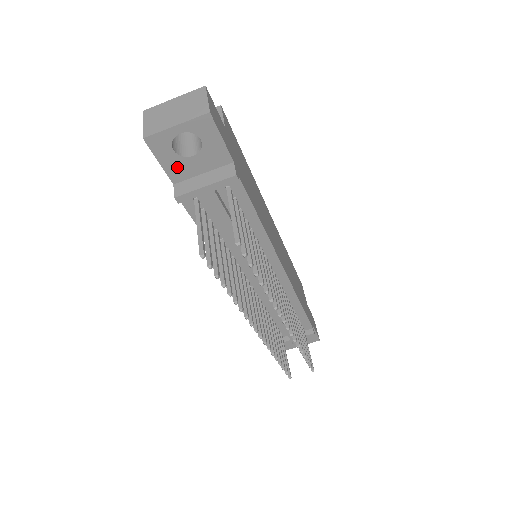
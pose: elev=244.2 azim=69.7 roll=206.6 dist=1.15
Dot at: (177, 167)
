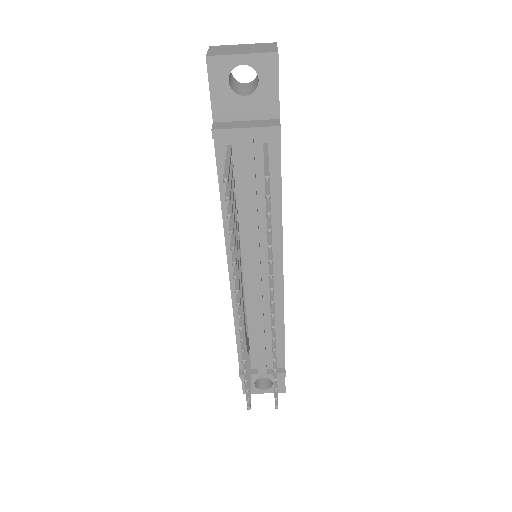
Dot at: (224, 103)
